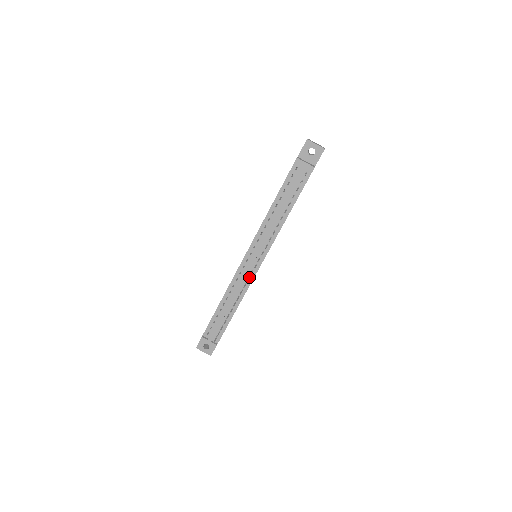
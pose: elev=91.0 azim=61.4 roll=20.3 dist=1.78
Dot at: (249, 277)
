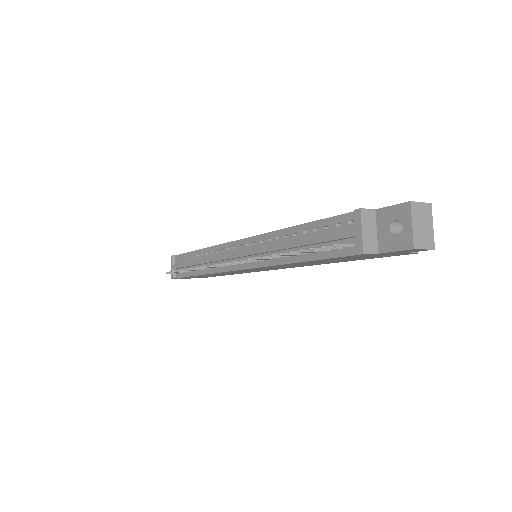
Dot at: occluded
